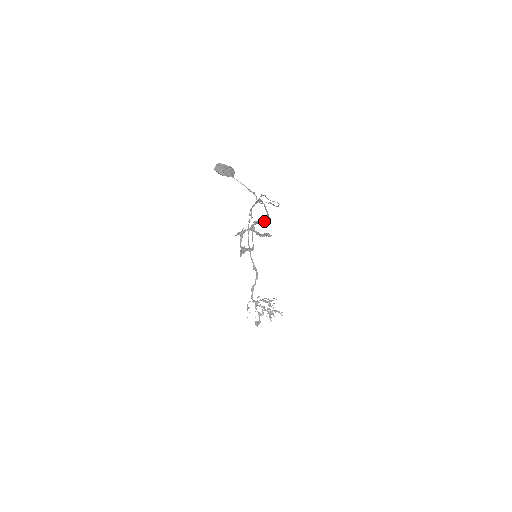
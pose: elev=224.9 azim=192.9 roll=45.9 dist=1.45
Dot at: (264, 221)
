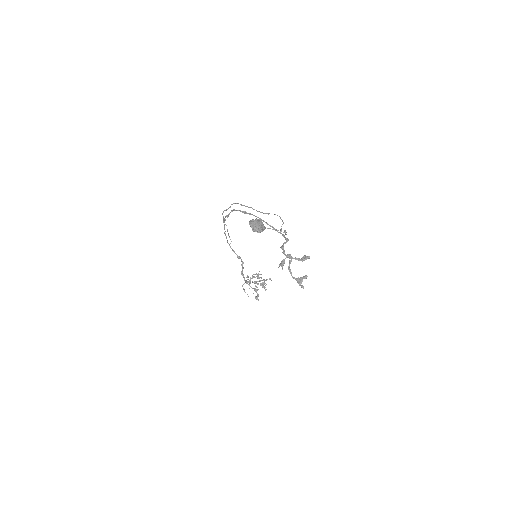
Dot at: (286, 242)
